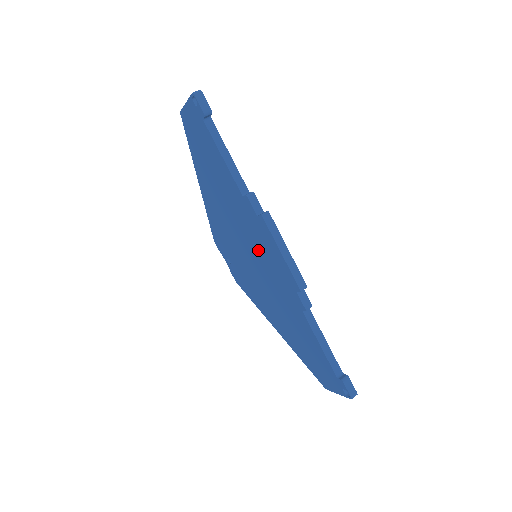
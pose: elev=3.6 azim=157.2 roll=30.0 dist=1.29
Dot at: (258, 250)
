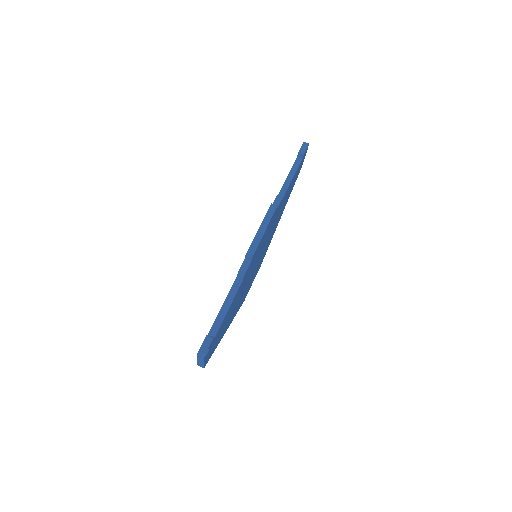
Dot at: occluded
